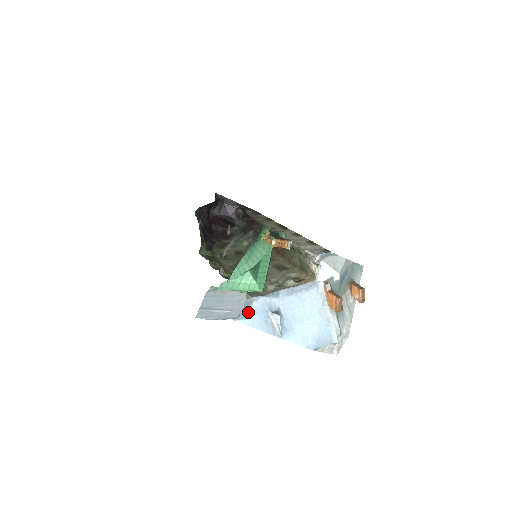
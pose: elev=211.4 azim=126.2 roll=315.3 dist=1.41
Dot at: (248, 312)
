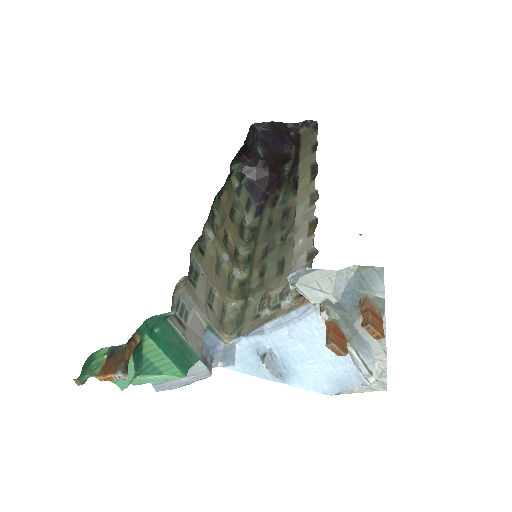
Dot at: (234, 357)
